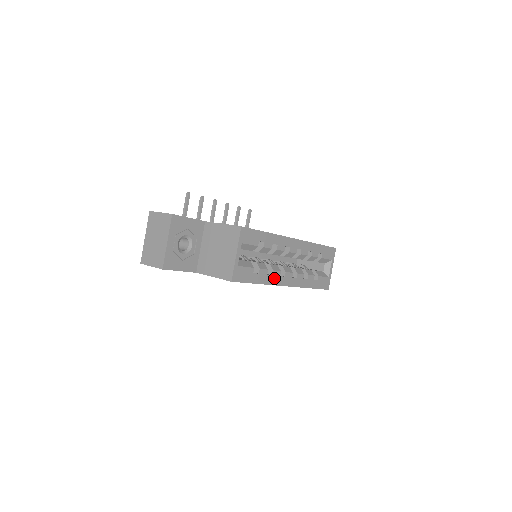
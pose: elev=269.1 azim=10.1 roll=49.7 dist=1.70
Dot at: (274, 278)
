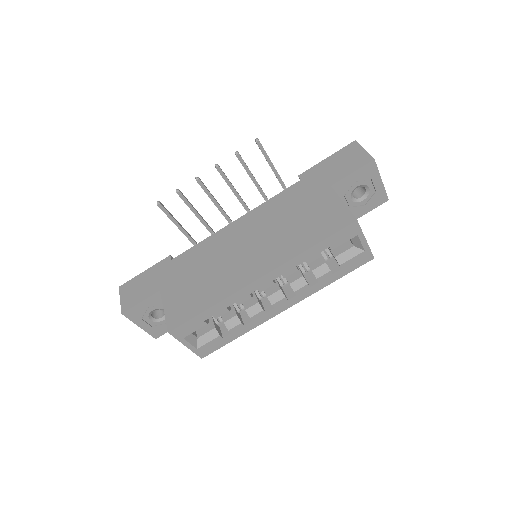
Dot at: (258, 319)
